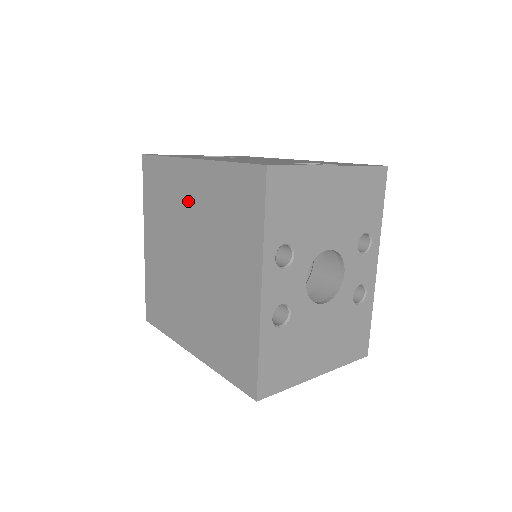
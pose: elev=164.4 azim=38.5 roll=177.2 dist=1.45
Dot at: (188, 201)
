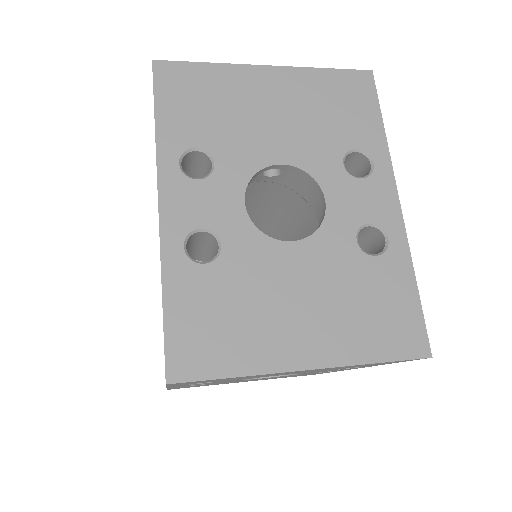
Dot at: occluded
